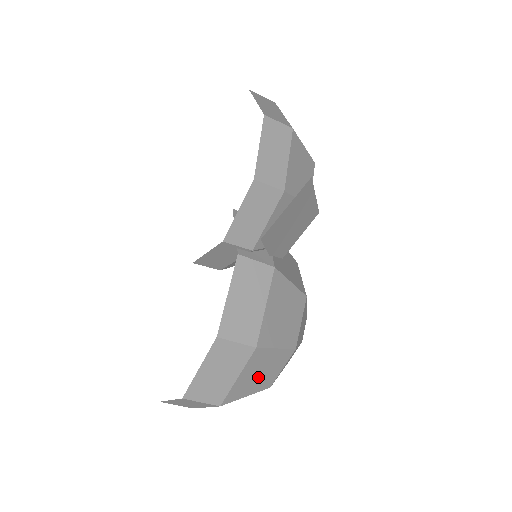
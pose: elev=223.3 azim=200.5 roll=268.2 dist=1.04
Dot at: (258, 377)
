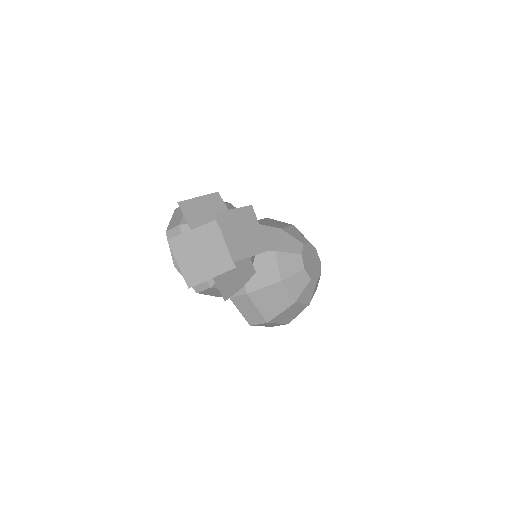
Dot at: (291, 314)
